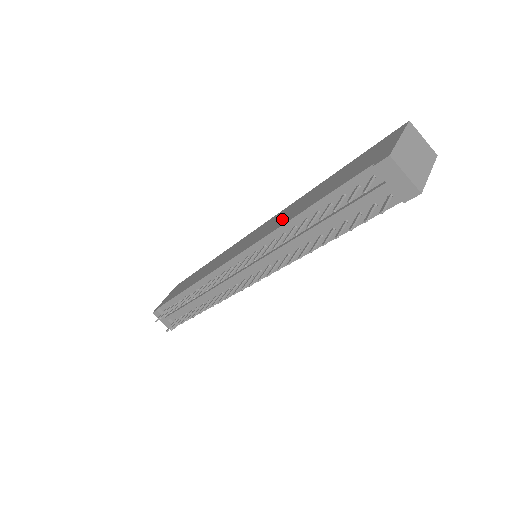
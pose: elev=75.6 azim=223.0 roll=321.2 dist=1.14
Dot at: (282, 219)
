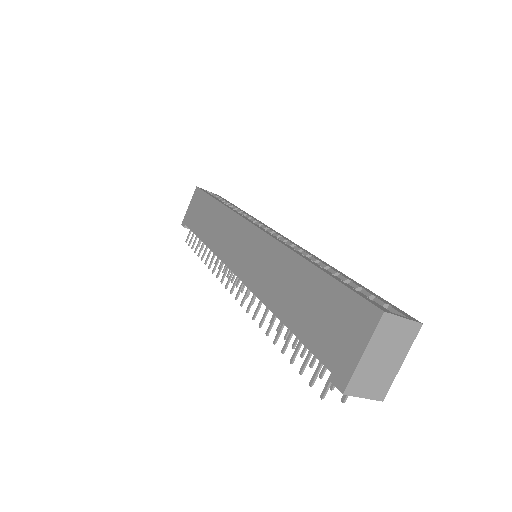
Dot at: (267, 281)
